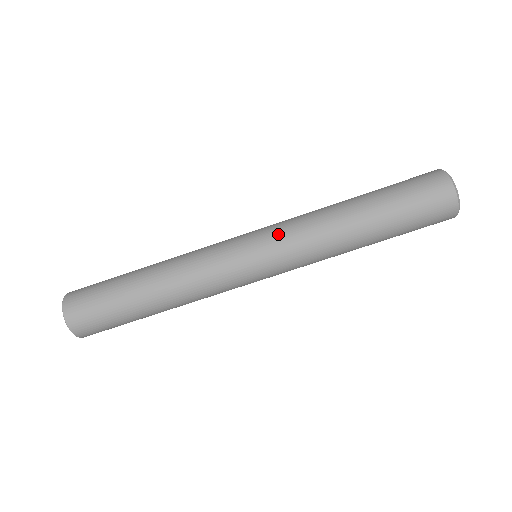
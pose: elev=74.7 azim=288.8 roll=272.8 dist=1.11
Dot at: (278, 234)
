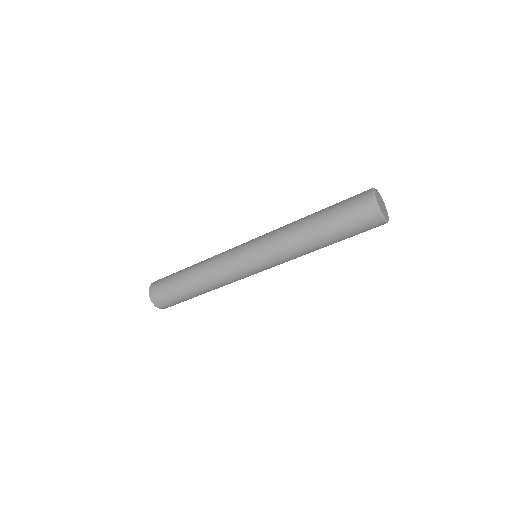
Dot at: (263, 243)
